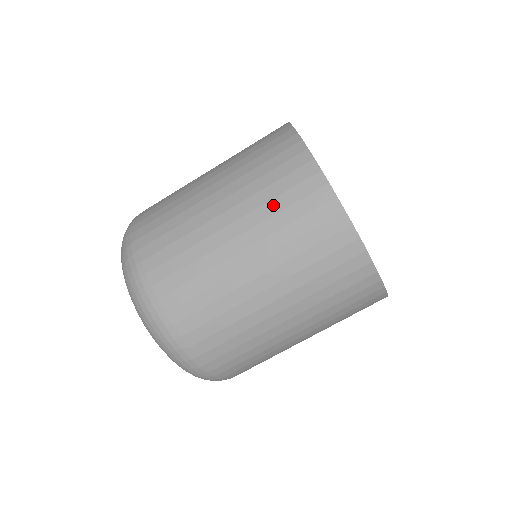
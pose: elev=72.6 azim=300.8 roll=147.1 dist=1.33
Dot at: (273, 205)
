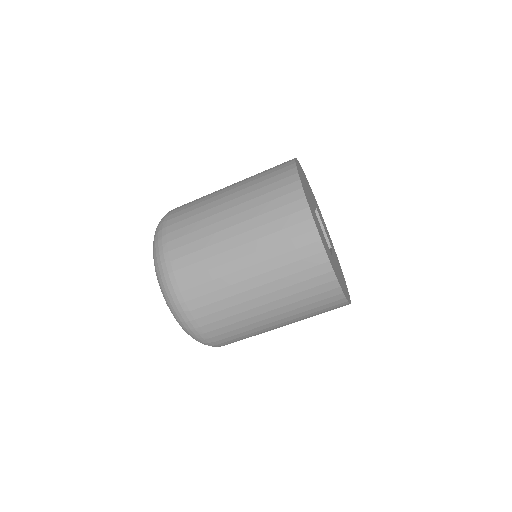
Dot at: (259, 180)
